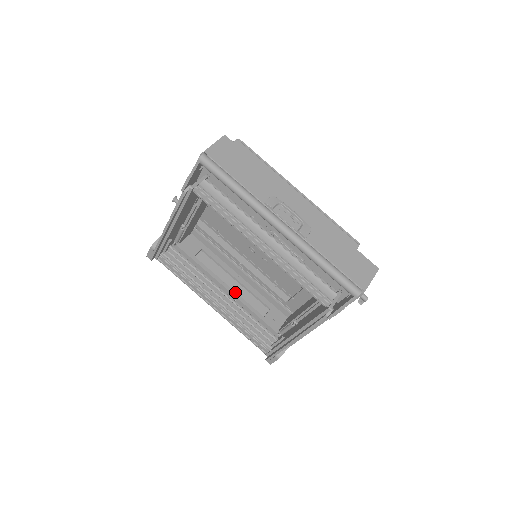
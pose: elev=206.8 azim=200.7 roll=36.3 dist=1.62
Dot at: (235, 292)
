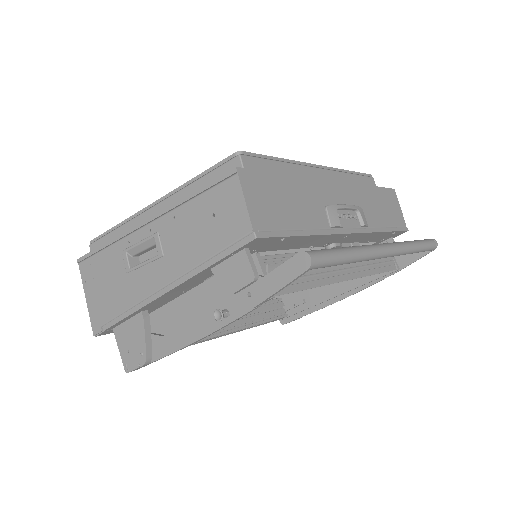
Dot at: occluded
